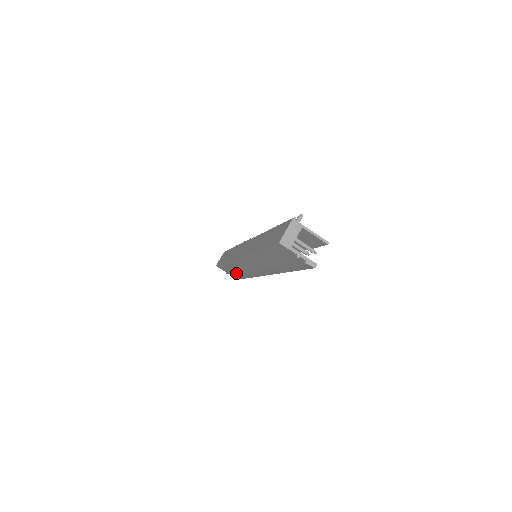
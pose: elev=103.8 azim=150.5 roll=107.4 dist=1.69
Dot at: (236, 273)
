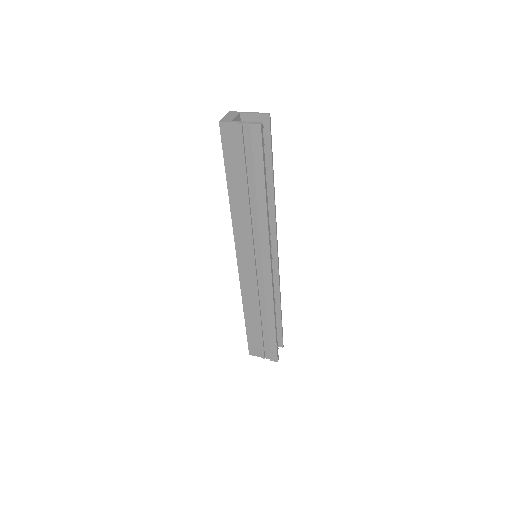
Dot at: (266, 335)
